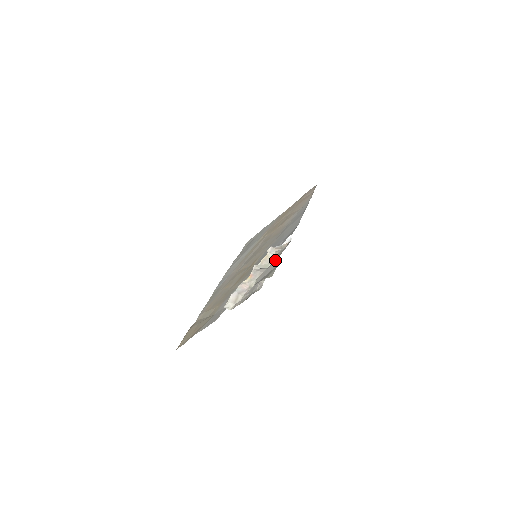
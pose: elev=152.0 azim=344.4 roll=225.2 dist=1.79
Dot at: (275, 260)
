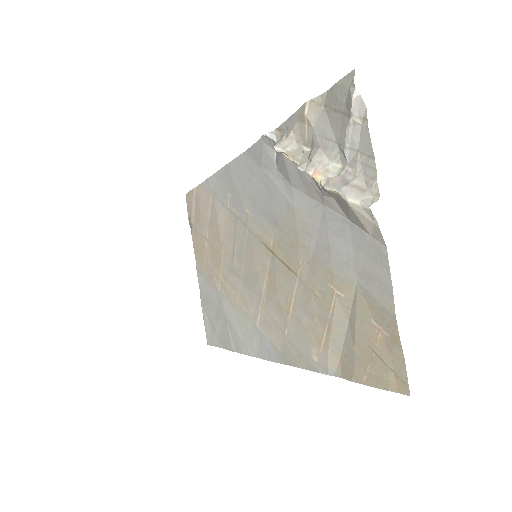
Dot at: (309, 116)
